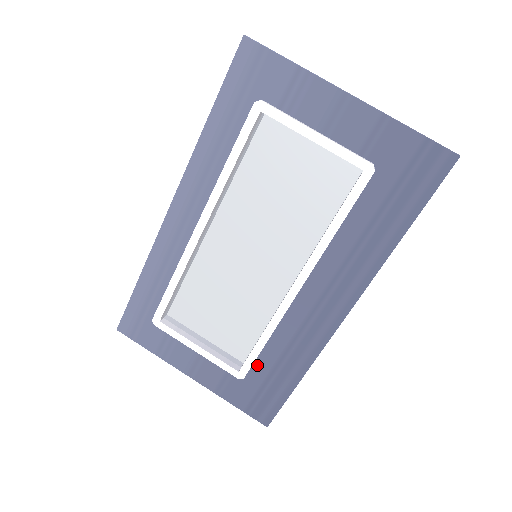
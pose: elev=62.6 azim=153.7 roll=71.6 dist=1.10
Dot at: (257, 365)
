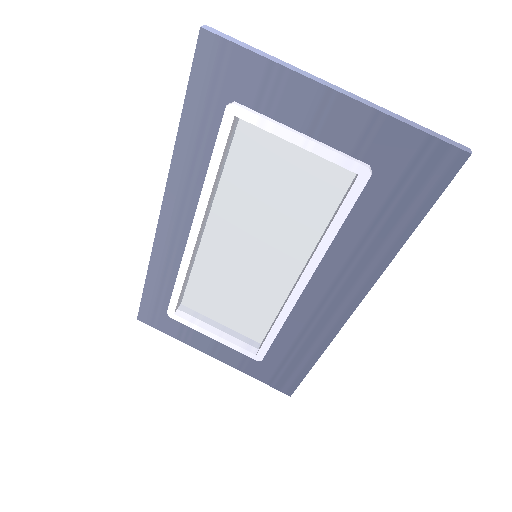
Dot at: (273, 349)
